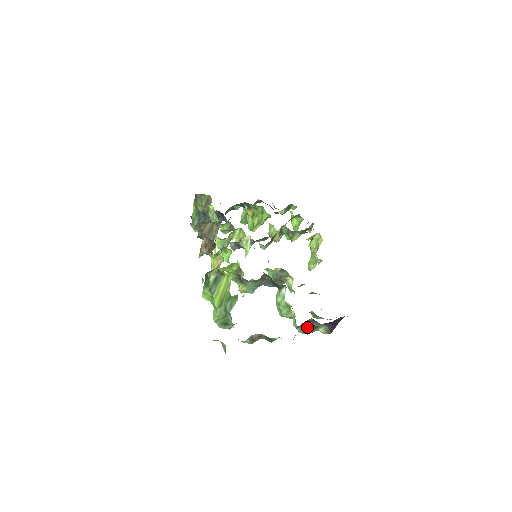
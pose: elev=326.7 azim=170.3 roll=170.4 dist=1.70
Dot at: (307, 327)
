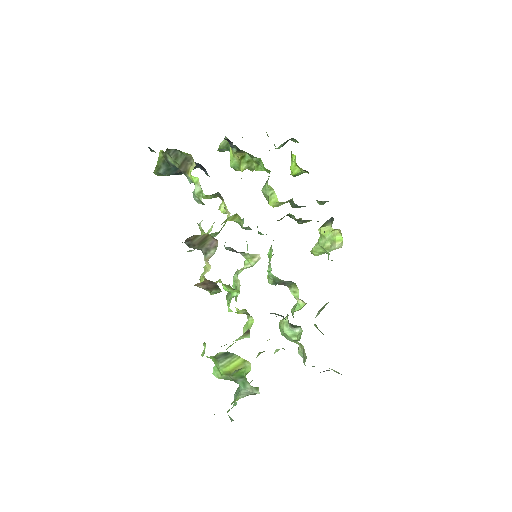
Dot at: occluded
